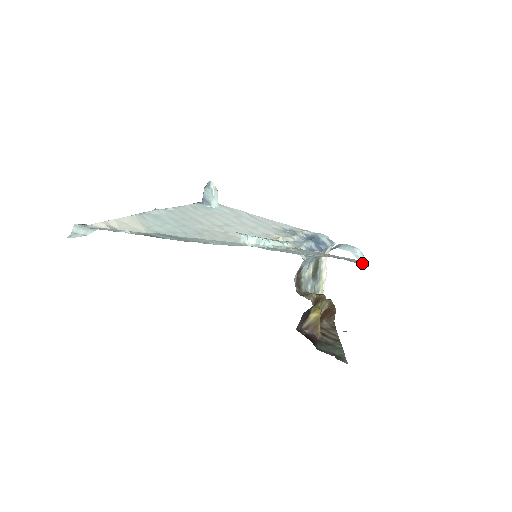
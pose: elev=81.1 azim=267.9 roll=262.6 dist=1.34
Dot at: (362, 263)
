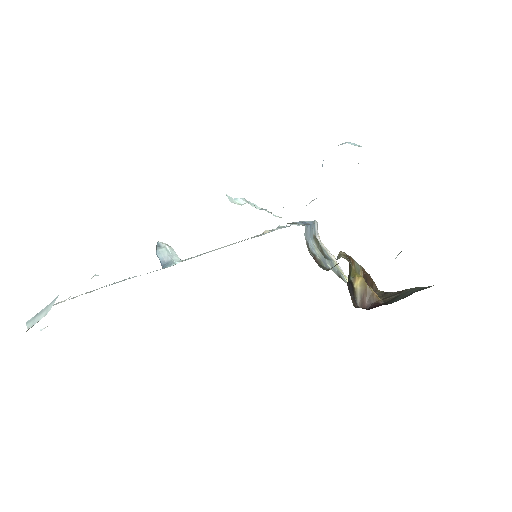
Dot at: (360, 146)
